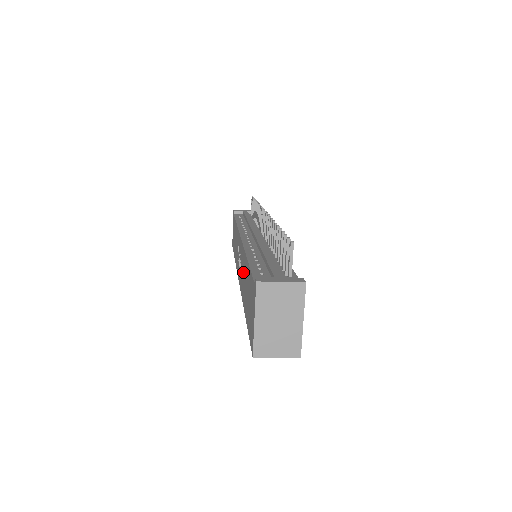
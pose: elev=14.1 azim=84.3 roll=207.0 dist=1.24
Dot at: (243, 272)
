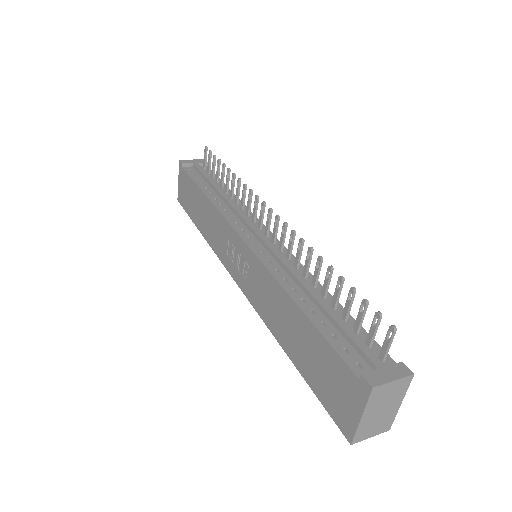
Dot at: (273, 302)
